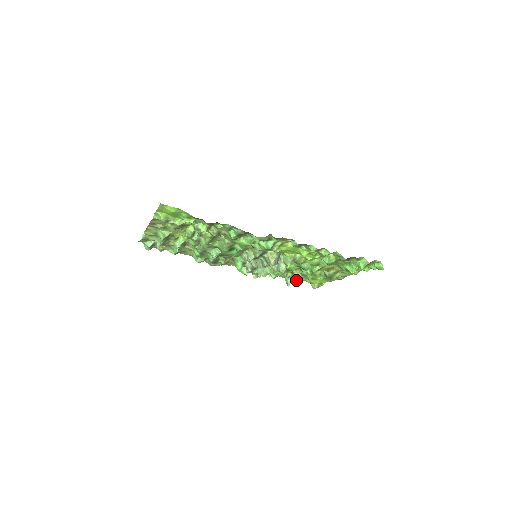
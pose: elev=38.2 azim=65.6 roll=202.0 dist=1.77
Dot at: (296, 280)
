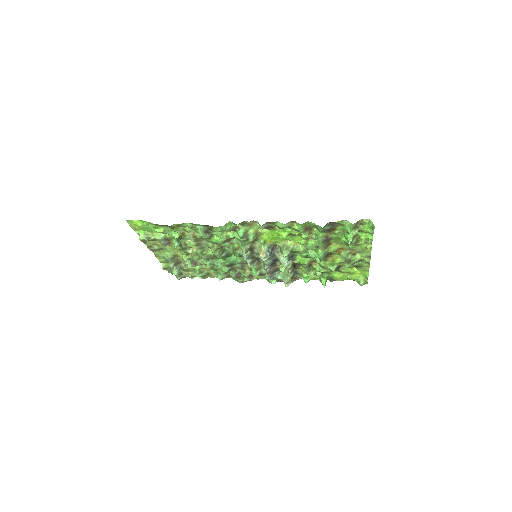
Dot at: (336, 280)
